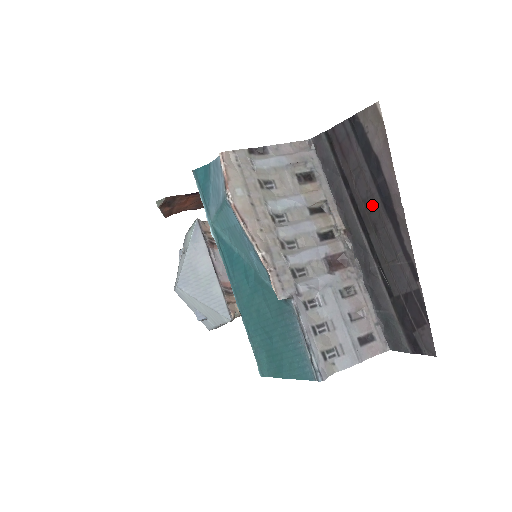
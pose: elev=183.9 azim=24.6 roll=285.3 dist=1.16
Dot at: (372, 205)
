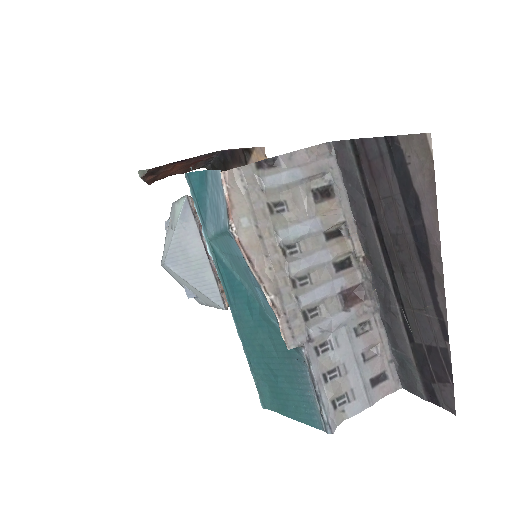
Dot at: (402, 244)
